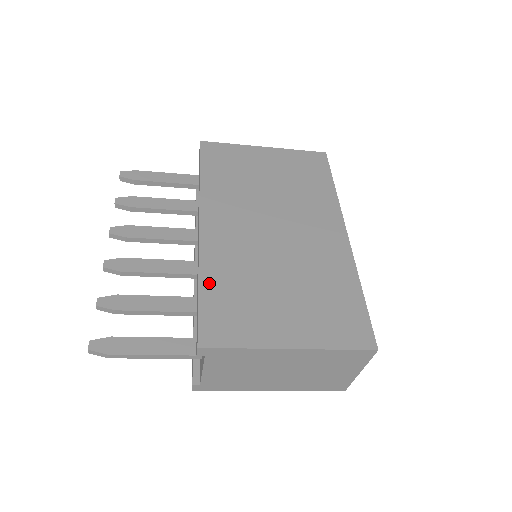
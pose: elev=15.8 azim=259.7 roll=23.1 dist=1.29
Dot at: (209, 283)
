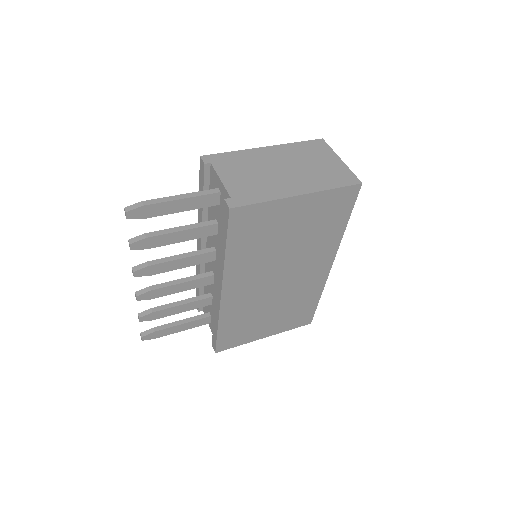
Dot at: (225, 326)
